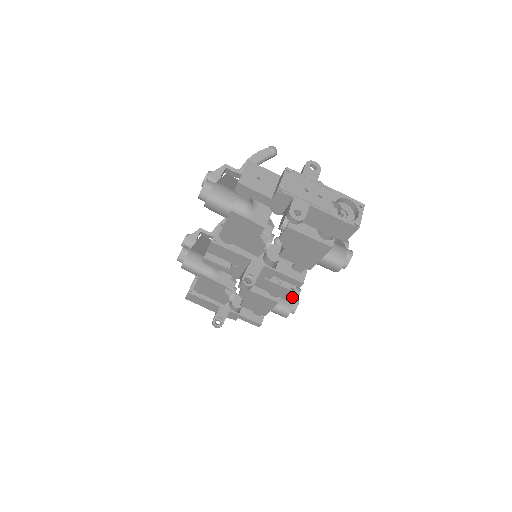
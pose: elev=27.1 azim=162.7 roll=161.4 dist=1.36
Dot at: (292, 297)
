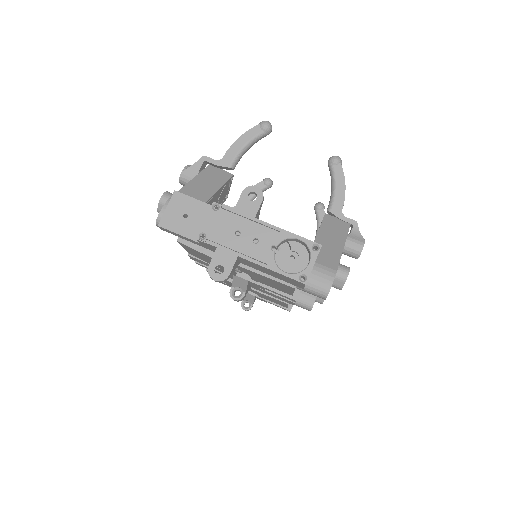
Dot at: occluded
